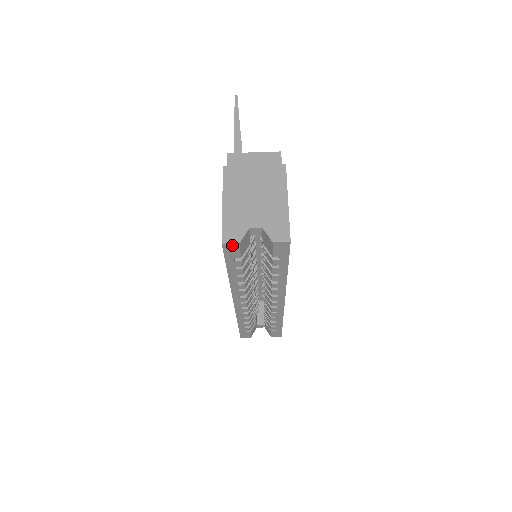
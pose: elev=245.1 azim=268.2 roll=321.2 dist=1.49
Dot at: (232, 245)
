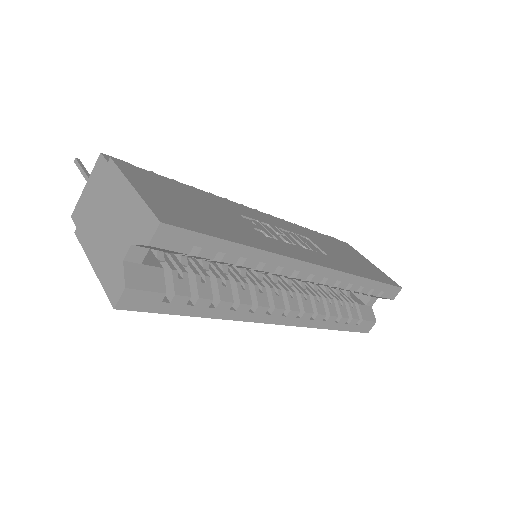
Dot at: (125, 297)
